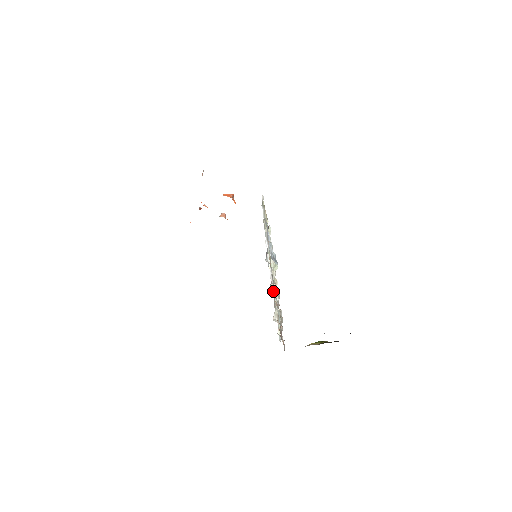
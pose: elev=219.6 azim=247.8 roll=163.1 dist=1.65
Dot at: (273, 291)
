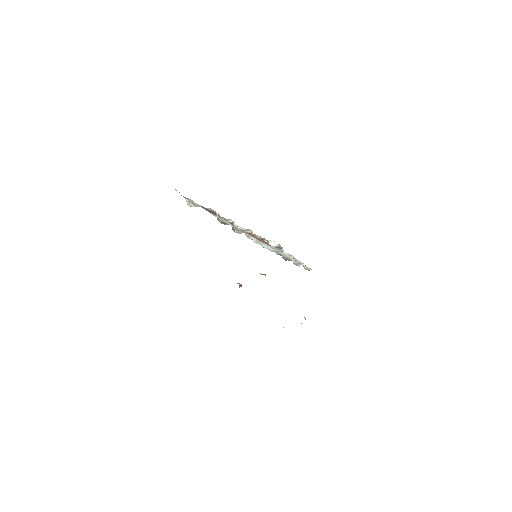
Dot at: occluded
